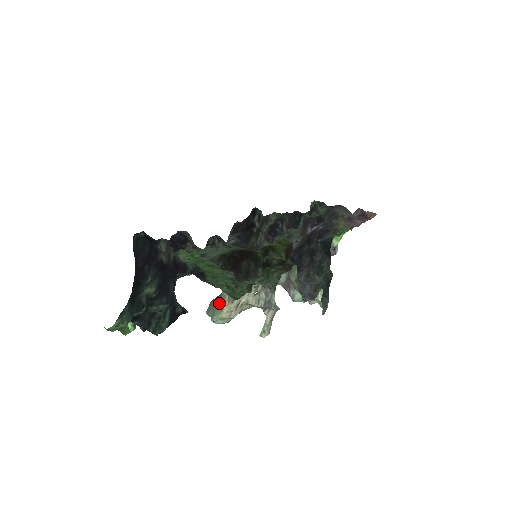
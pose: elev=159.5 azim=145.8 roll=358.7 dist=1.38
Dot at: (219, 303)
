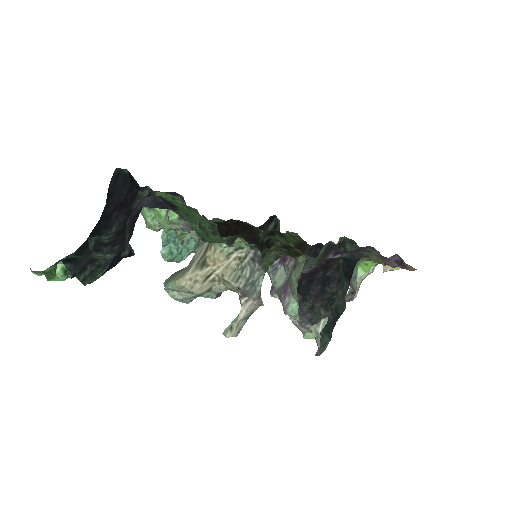
Dot at: (184, 269)
